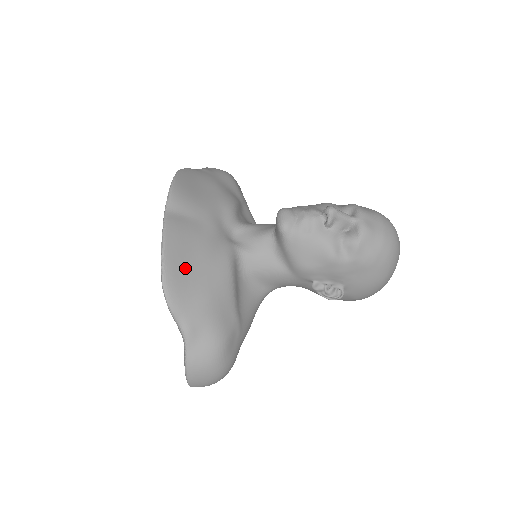
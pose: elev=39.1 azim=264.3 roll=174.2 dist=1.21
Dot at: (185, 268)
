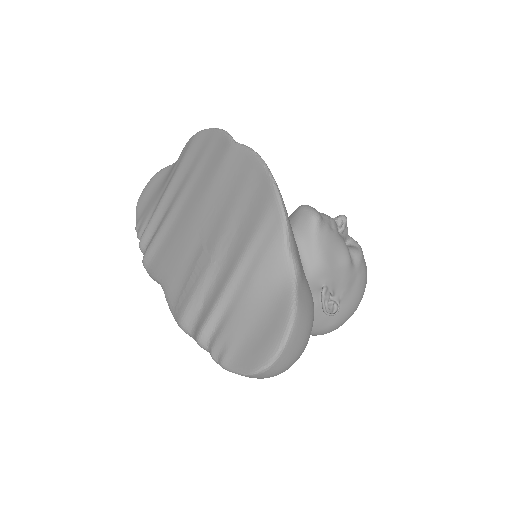
Dot at: occluded
